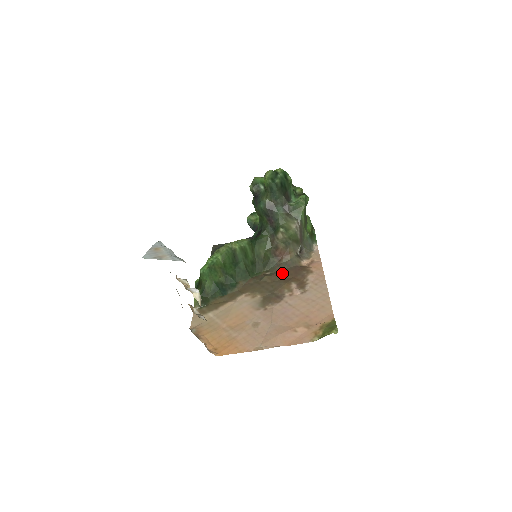
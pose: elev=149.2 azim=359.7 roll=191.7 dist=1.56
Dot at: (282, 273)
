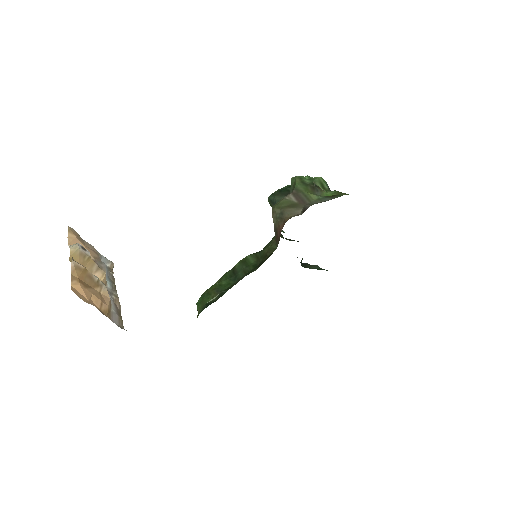
Dot at: occluded
